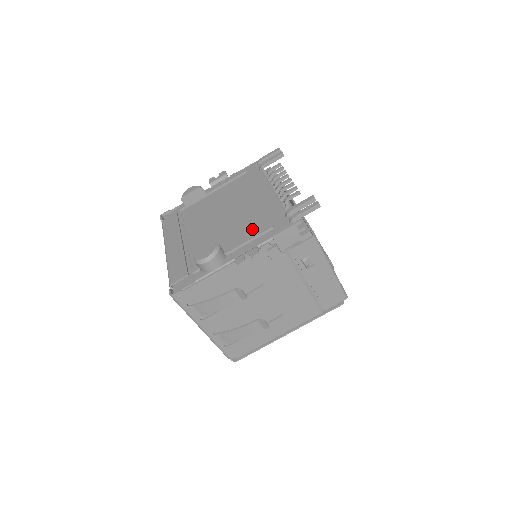
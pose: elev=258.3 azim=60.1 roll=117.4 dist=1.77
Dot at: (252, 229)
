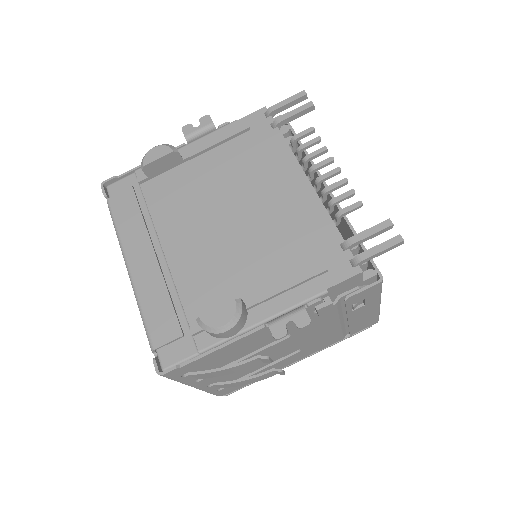
Dot at: (286, 262)
